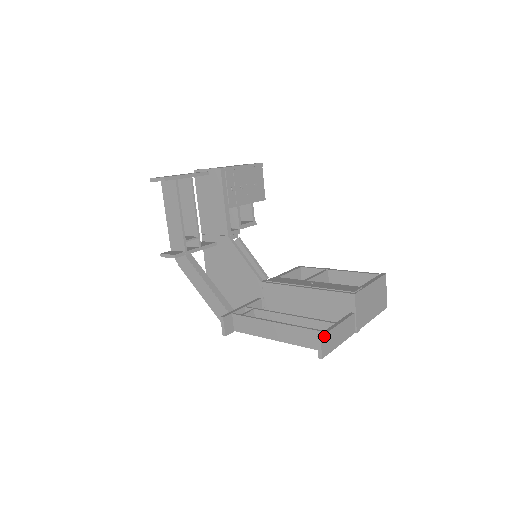
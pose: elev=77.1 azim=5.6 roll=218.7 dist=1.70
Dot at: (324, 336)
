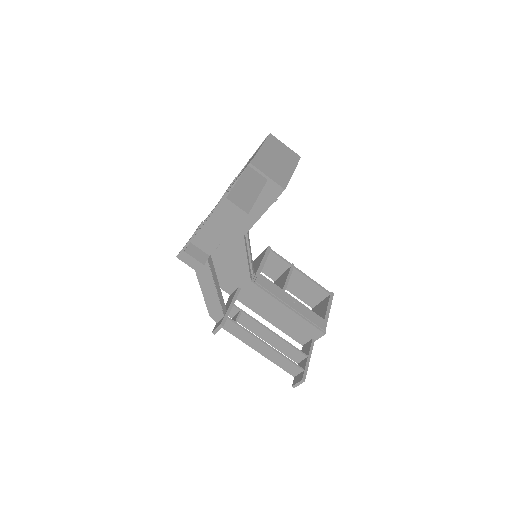
Dot at: (305, 378)
